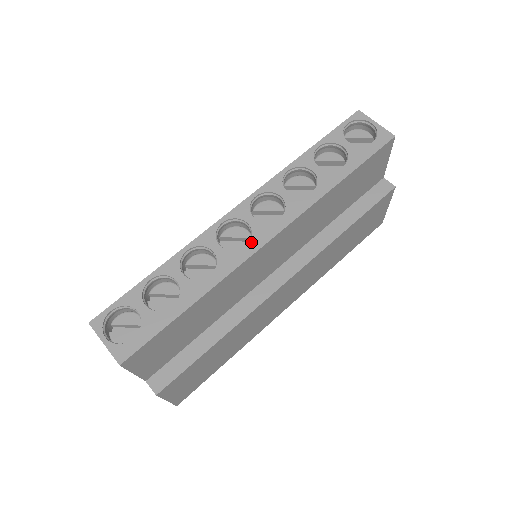
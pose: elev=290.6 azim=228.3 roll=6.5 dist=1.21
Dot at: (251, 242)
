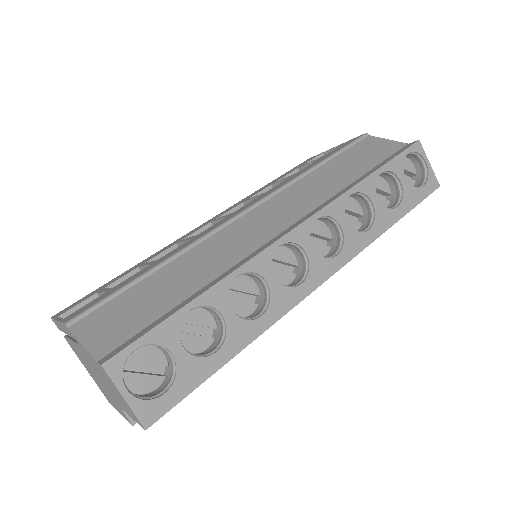
Dot at: (307, 280)
